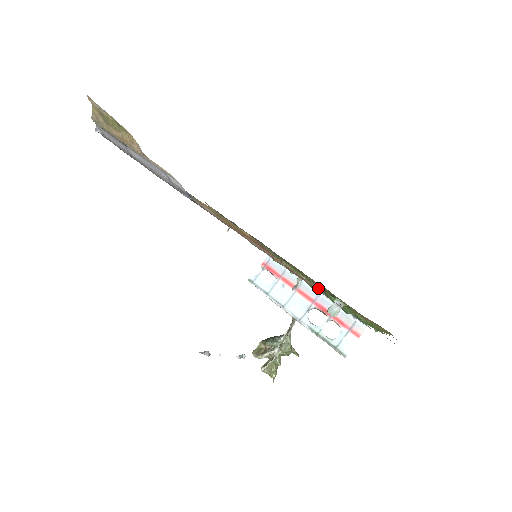
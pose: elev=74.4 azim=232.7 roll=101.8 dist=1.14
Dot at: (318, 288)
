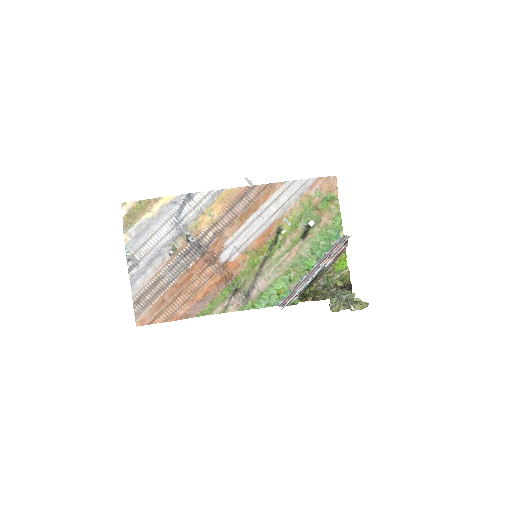
Dot at: (275, 189)
